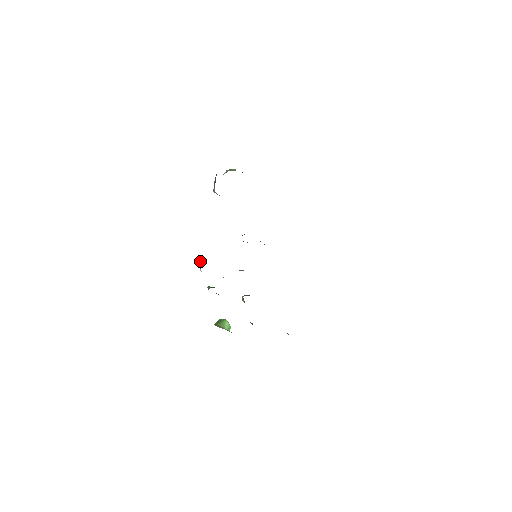
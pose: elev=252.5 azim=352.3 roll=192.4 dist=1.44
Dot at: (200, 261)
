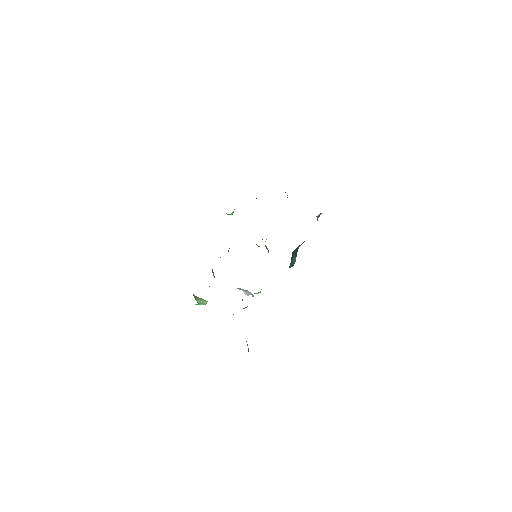
Dot at: (251, 294)
